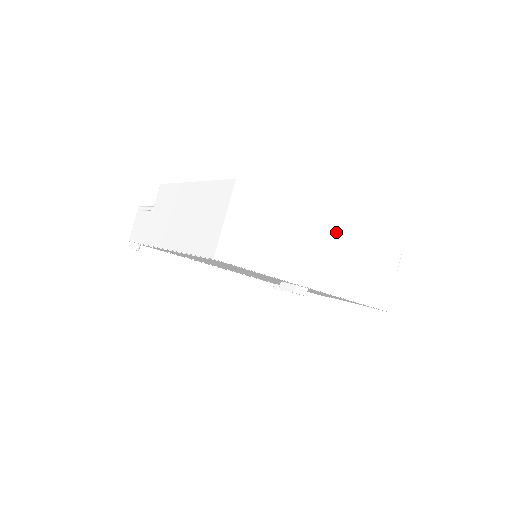
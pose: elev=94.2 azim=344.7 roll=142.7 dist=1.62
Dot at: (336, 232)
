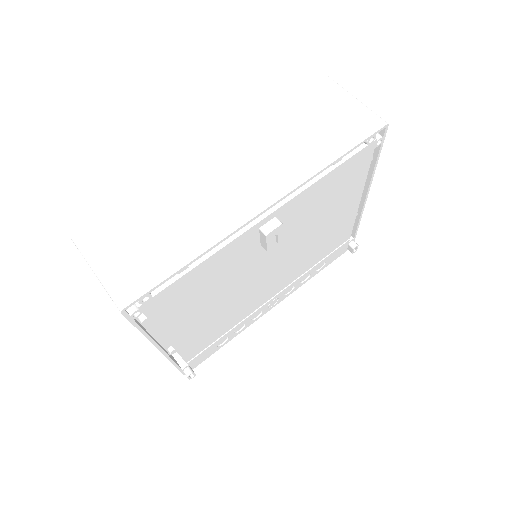
Dot at: (224, 151)
